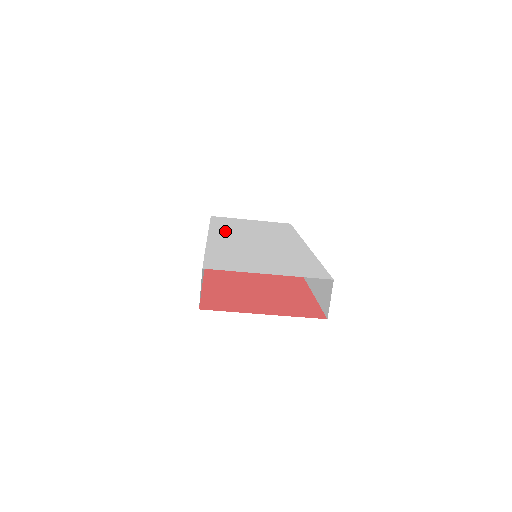
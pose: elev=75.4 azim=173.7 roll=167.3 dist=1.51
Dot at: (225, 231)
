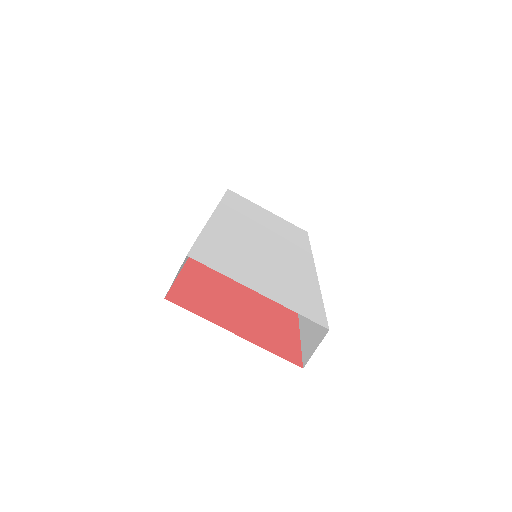
Dot at: (235, 214)
